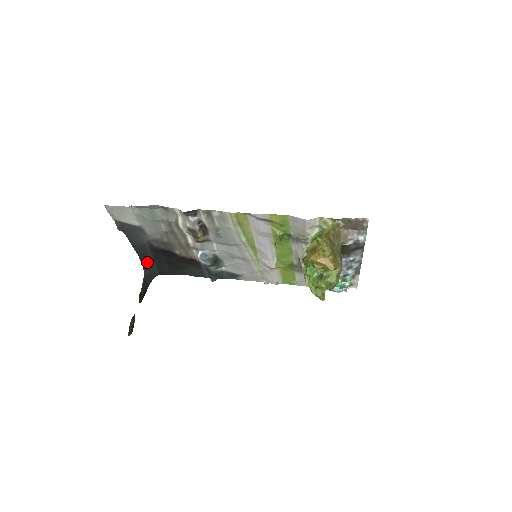
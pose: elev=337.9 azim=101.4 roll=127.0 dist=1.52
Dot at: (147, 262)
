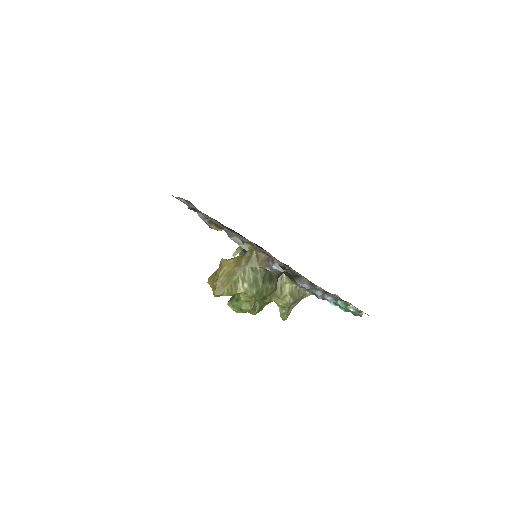
Dot at: occluded
